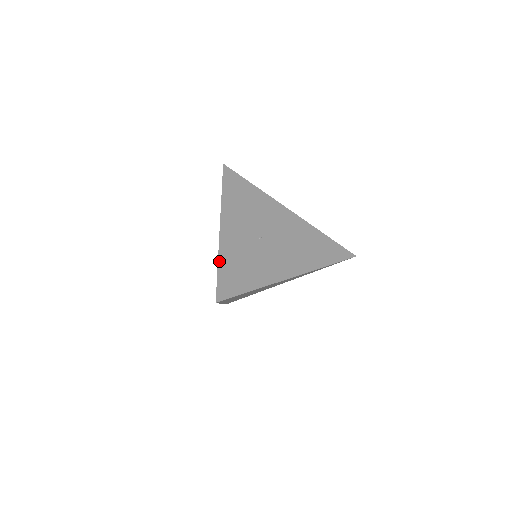
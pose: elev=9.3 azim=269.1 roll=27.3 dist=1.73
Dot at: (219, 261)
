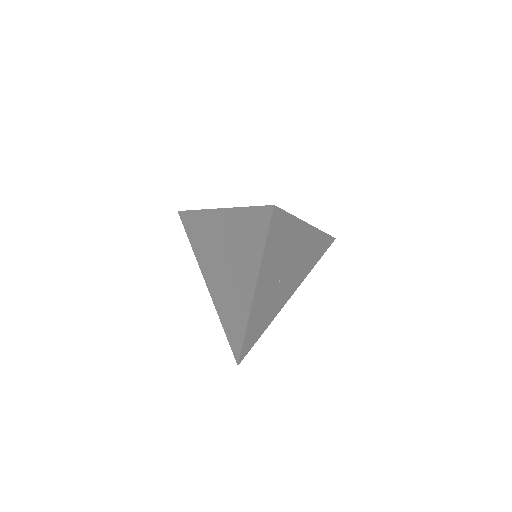
Dot at: (246, 332)
